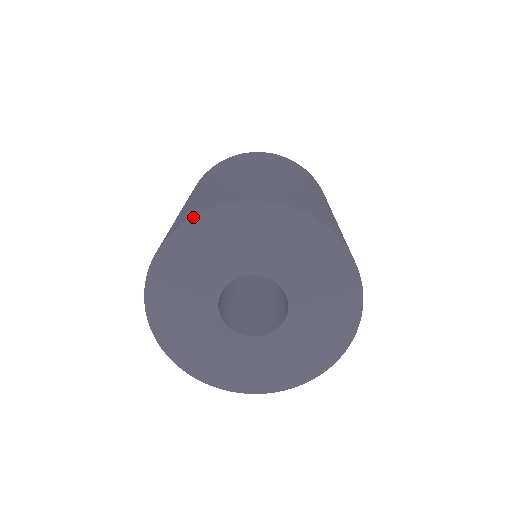
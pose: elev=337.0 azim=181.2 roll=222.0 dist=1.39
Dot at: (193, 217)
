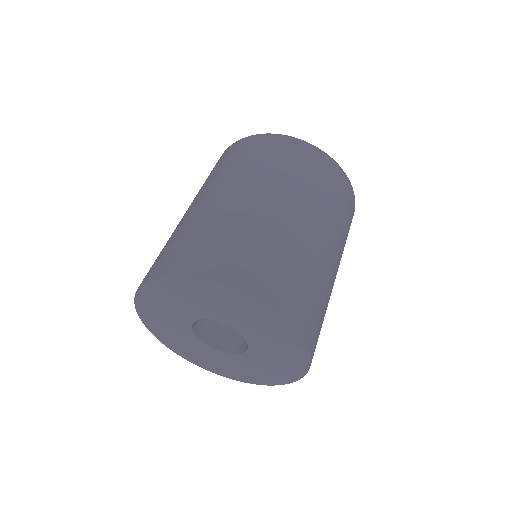
Dot at: (141, 285)
